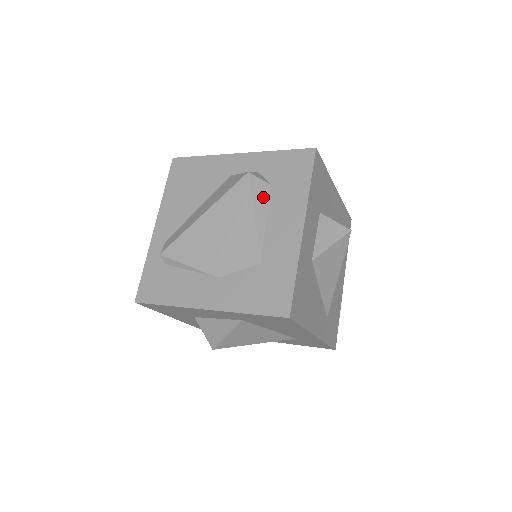
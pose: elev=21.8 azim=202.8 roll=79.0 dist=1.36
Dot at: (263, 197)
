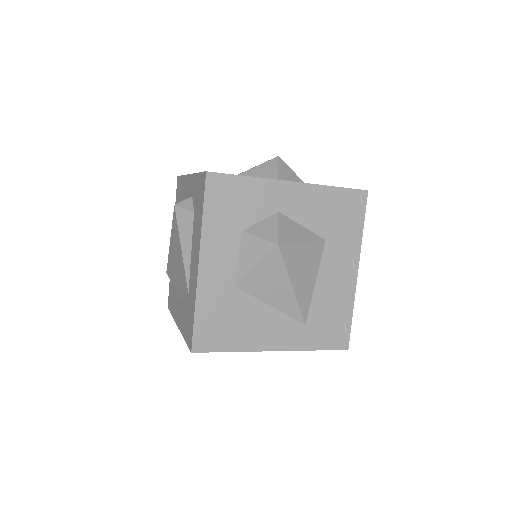
Dot at: (188, 227)
